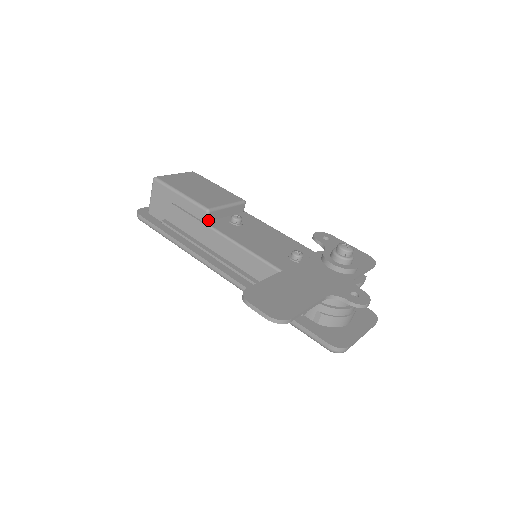
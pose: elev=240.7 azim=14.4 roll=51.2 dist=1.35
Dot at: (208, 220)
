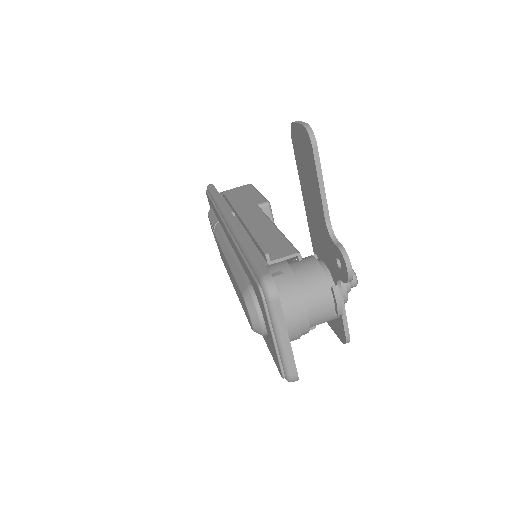
Dot at: occluded
